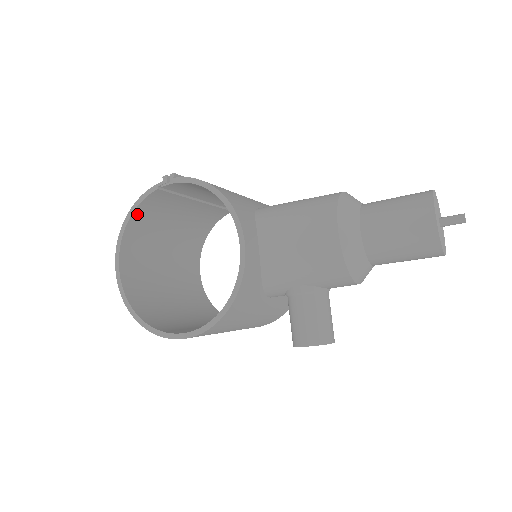
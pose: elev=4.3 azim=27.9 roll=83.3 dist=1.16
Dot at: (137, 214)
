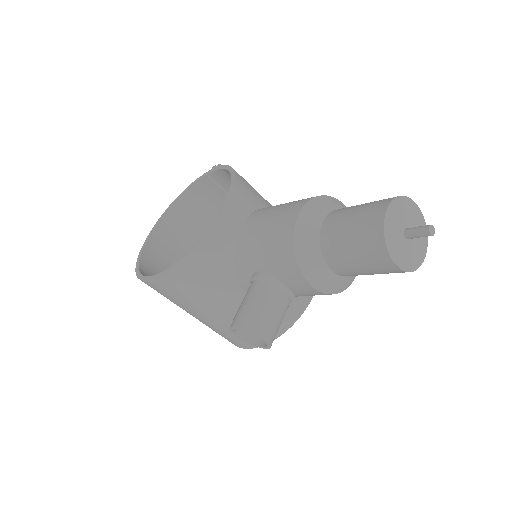
Dot at: (188, 196)
